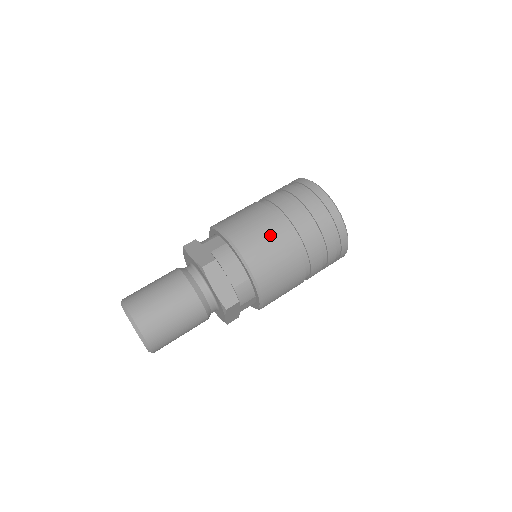
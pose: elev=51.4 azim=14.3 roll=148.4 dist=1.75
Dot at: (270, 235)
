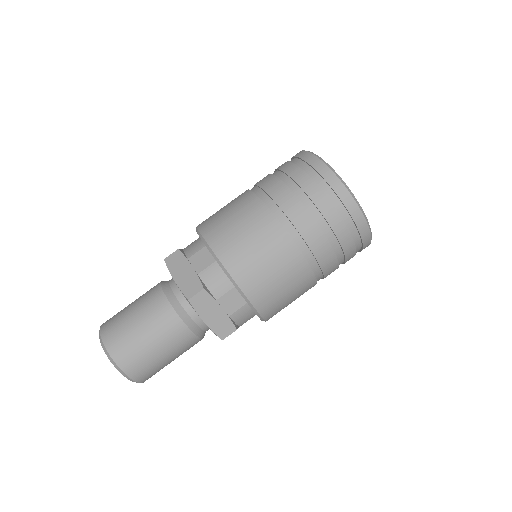
Dot at: (271, 252)
